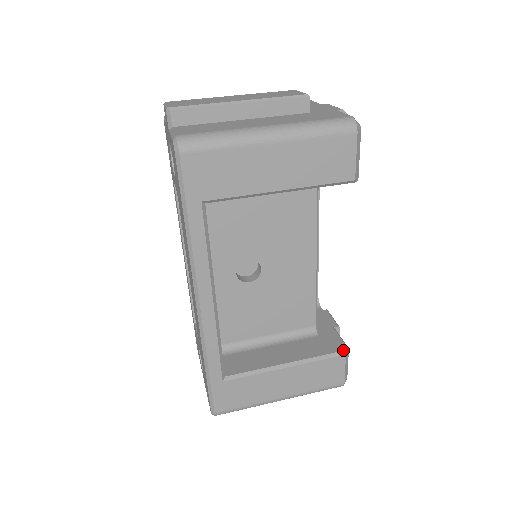
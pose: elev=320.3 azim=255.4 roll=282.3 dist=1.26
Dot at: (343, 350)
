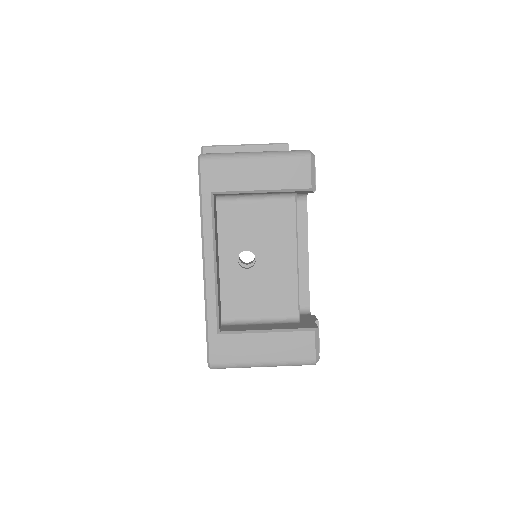
Dot at: (313, 327)
